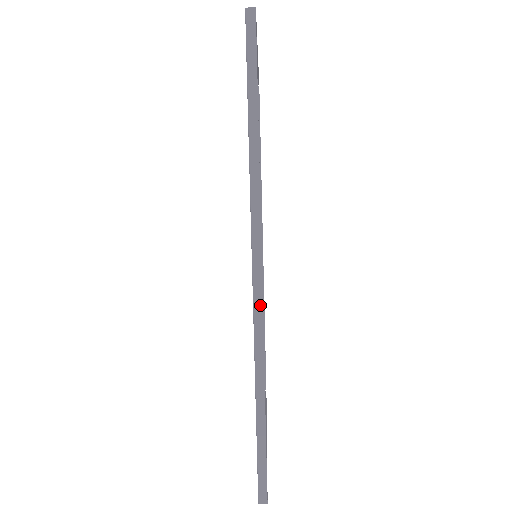
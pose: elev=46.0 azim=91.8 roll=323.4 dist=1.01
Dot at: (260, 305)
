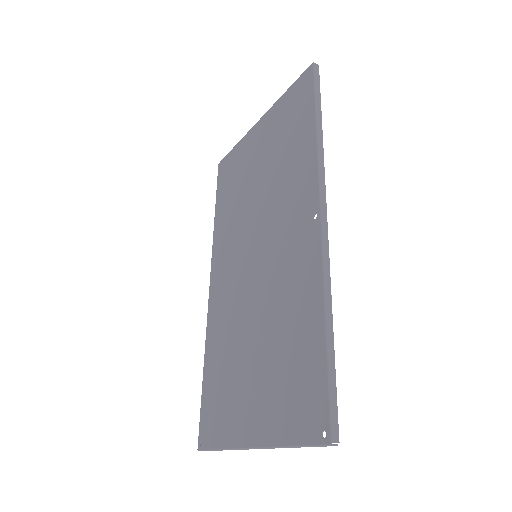
Dot at: (326, 238)
